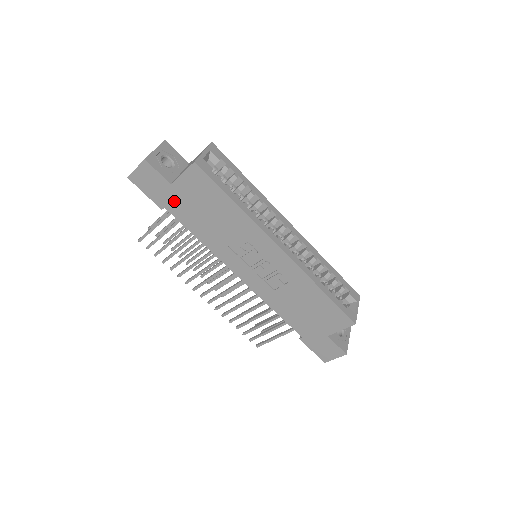
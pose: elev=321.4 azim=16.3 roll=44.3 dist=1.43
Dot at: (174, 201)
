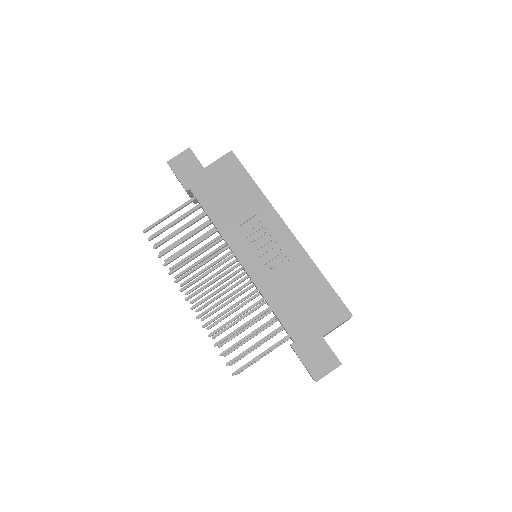
Dot at: (201, 183)
